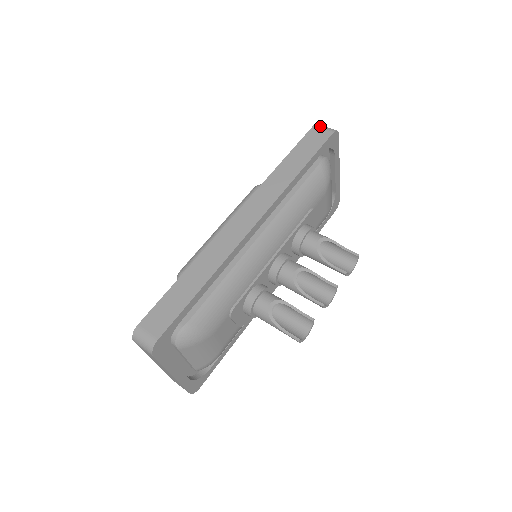
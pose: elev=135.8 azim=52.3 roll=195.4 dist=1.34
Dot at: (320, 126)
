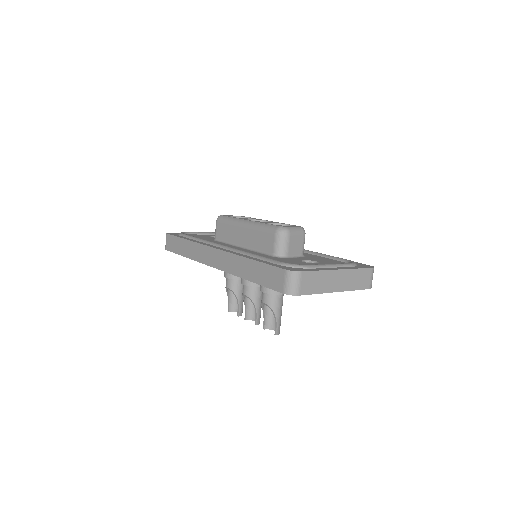
Dot at: (287, 277)
